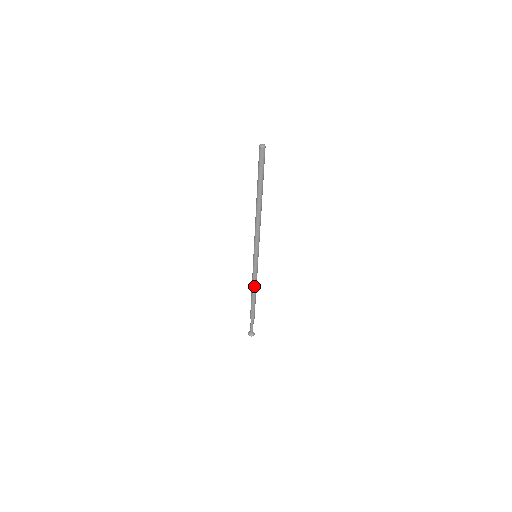
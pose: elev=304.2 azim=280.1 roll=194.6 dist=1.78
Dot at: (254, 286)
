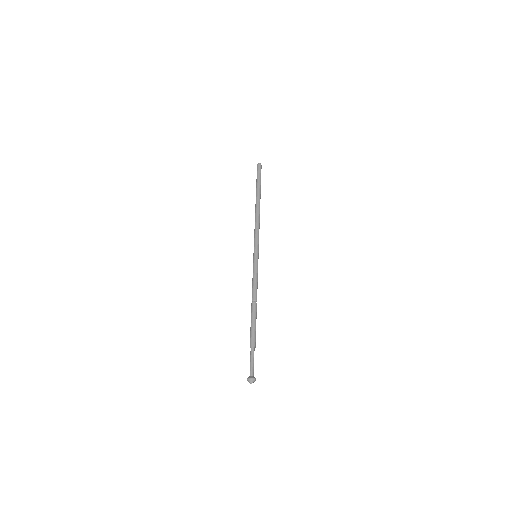
Dot at: (255, 291)
